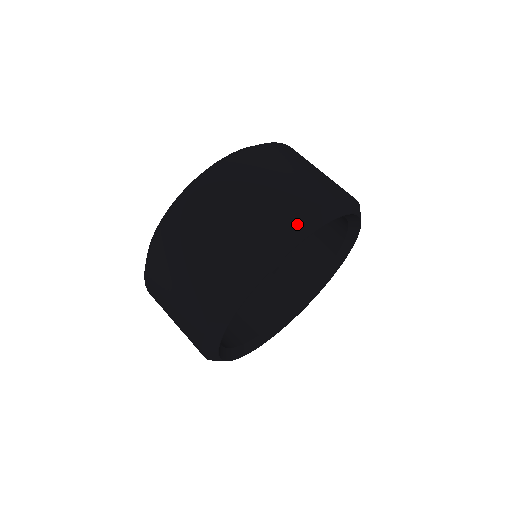
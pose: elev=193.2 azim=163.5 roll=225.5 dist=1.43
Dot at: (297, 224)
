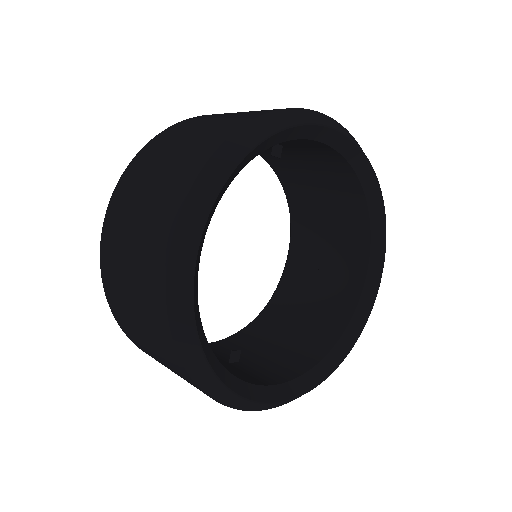
Dot at: (200, 173)
